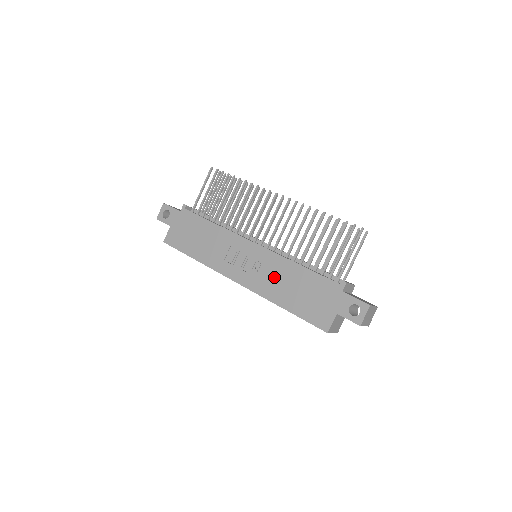
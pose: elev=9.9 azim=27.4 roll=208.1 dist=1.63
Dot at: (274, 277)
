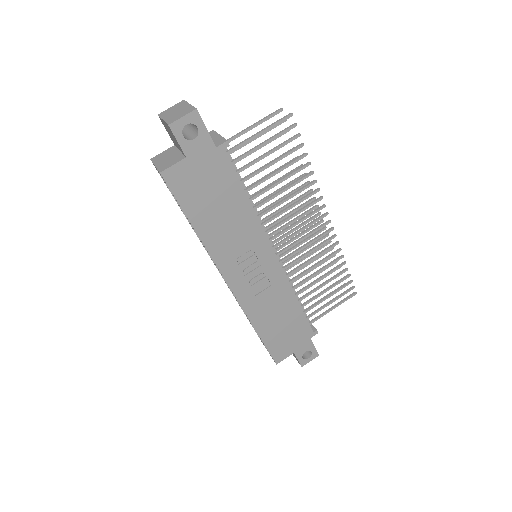
Dot at: (270, 301)
